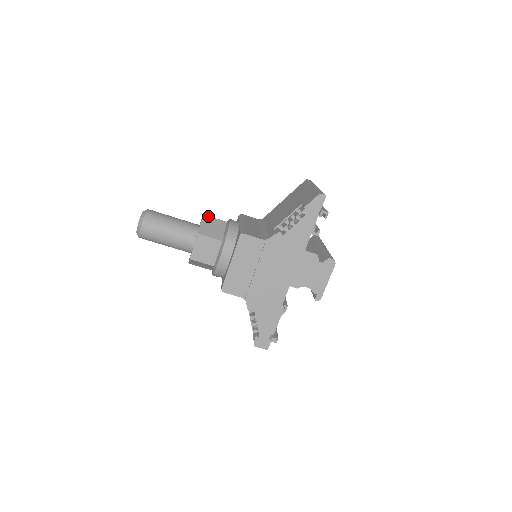
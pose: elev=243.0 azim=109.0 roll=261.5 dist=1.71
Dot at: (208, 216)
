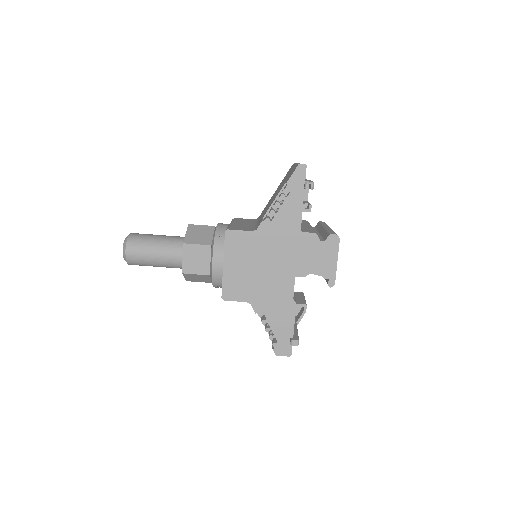
Dot at: (194, 225)
